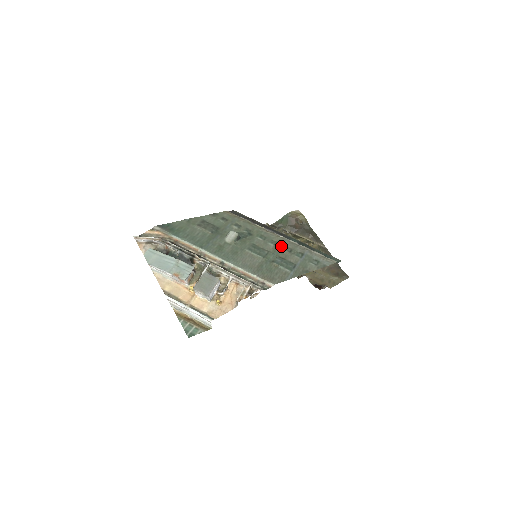
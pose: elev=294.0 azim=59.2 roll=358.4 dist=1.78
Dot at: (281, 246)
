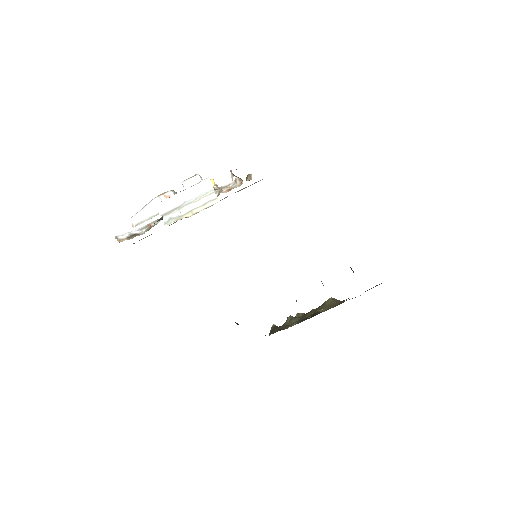
Dot at: occluded
